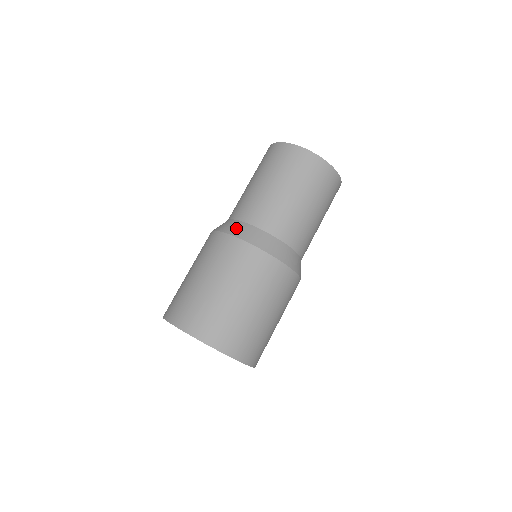
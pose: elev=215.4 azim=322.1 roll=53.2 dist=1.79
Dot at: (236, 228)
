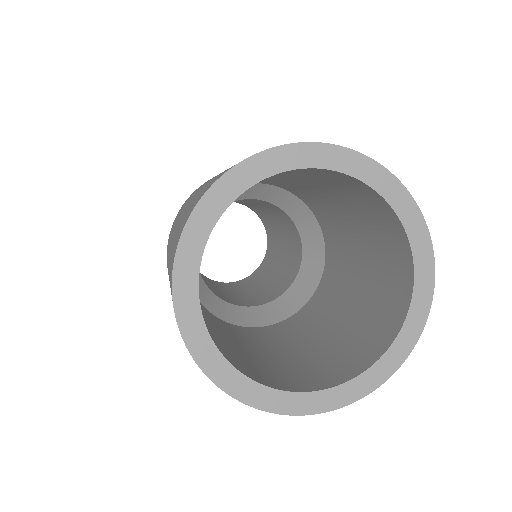
Dot at: occluded
